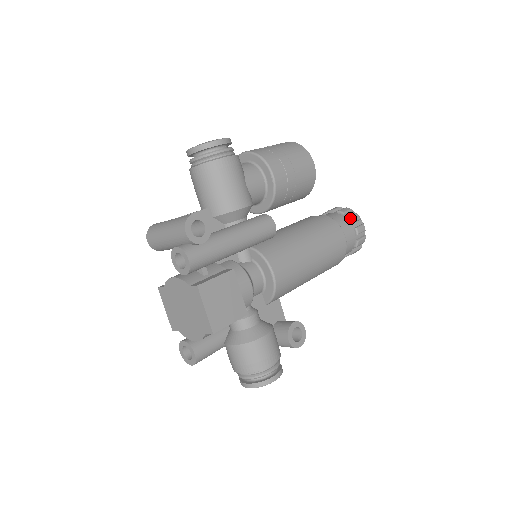
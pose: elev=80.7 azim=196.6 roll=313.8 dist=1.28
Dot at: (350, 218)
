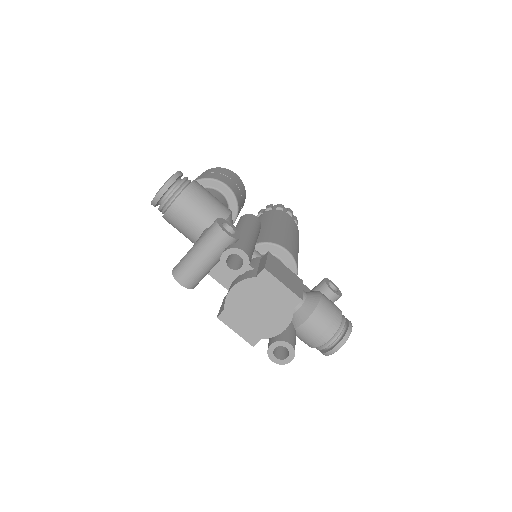
Dot at: (279, 207)
